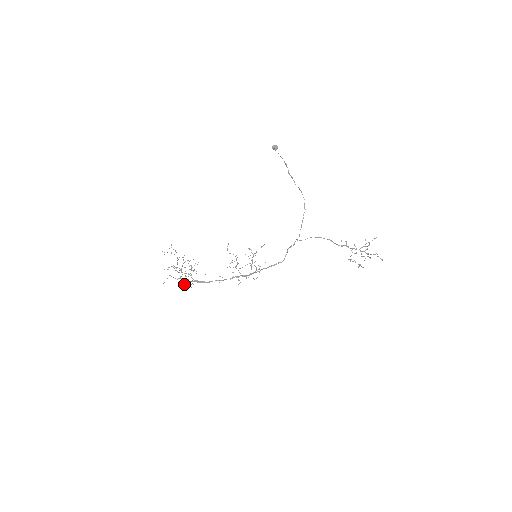
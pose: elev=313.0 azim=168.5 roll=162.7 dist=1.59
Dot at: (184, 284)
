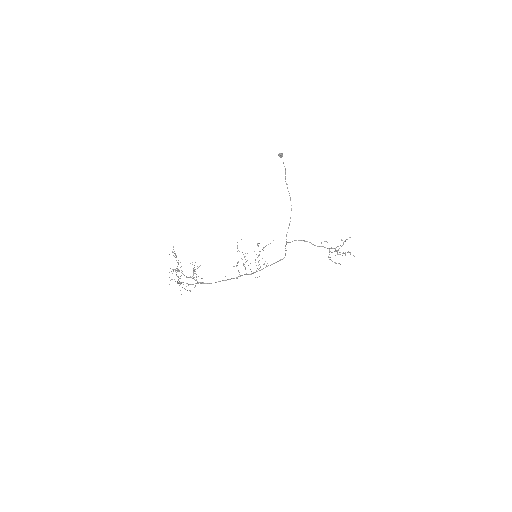
Dot at: (184, 288)
